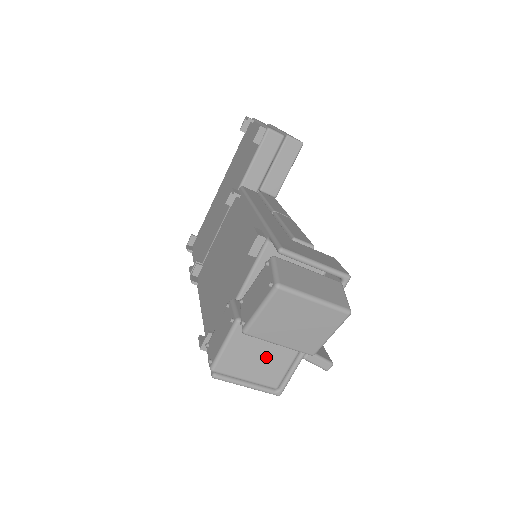
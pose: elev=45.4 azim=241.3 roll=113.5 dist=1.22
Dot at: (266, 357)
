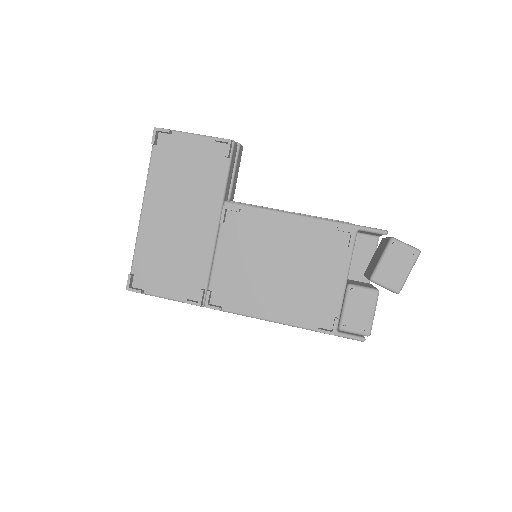
Dot at: occluded
